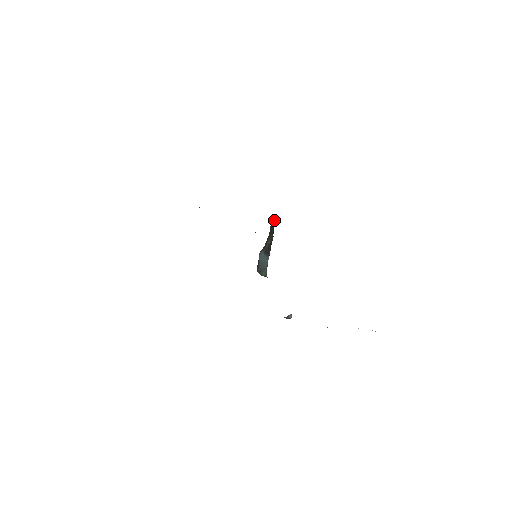
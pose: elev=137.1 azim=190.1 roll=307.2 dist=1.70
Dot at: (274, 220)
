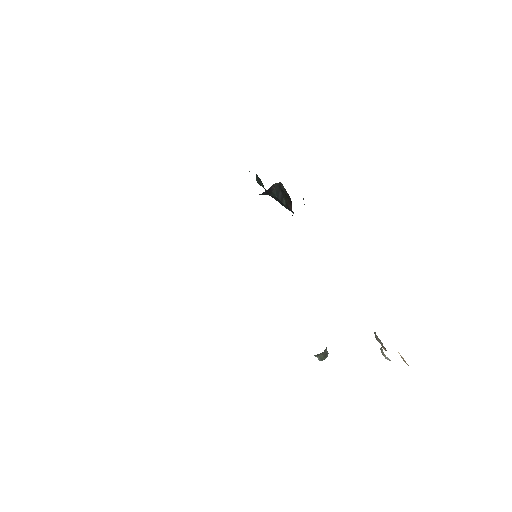
Dot at: occluded
